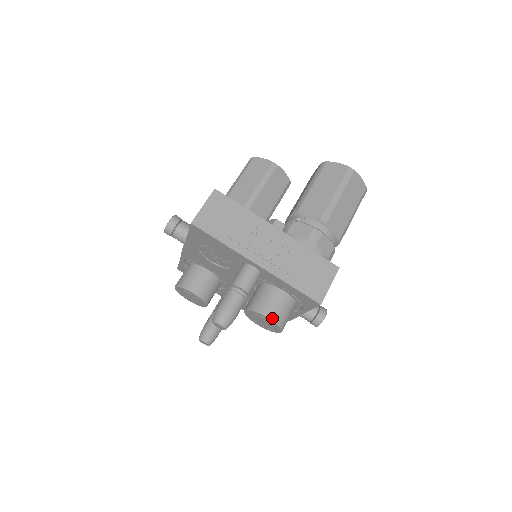
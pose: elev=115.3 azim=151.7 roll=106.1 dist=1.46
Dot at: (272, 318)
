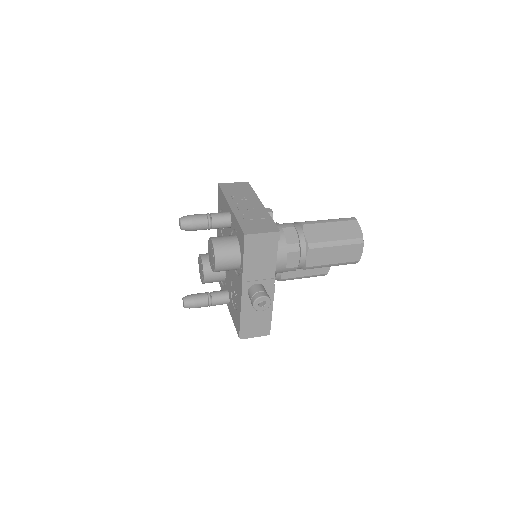
Dot at: (214, 241)
